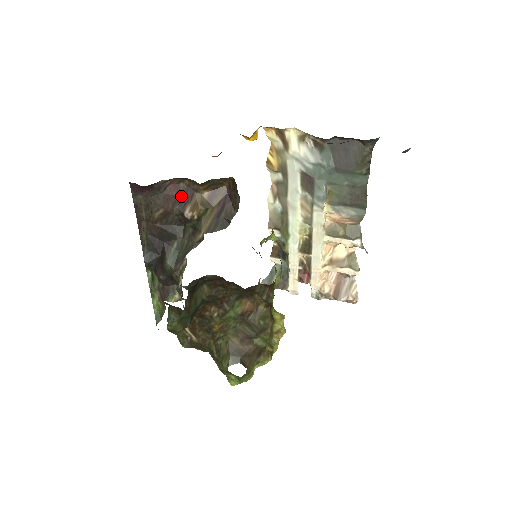
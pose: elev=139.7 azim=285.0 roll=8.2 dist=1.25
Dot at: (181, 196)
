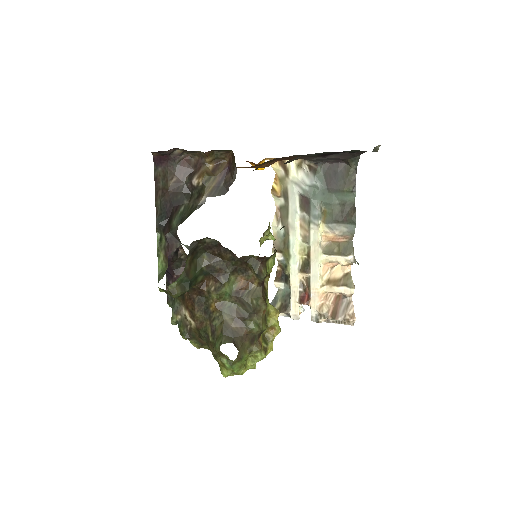
Dot at: (191, 168)
